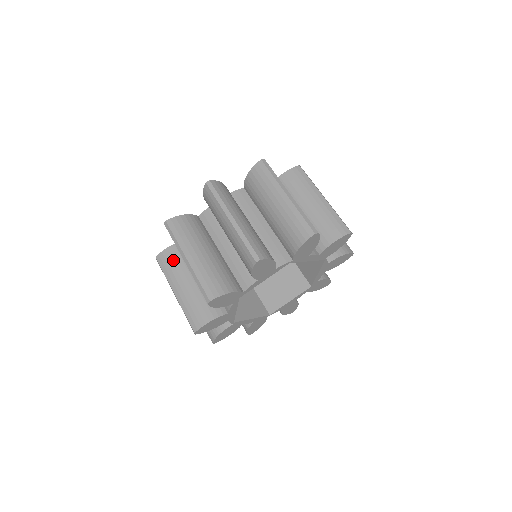
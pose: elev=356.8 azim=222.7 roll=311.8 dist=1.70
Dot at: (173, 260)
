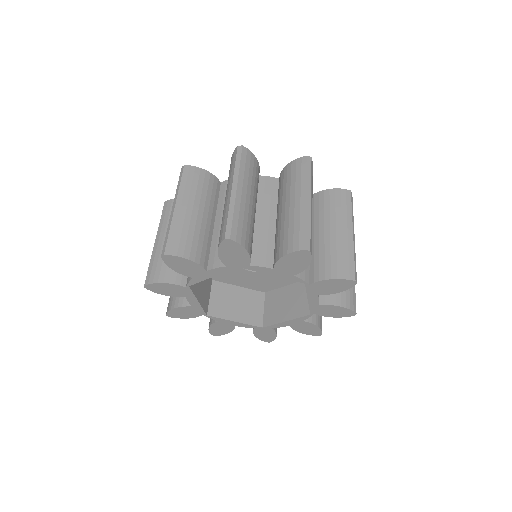
Dot at: (200, 182)
